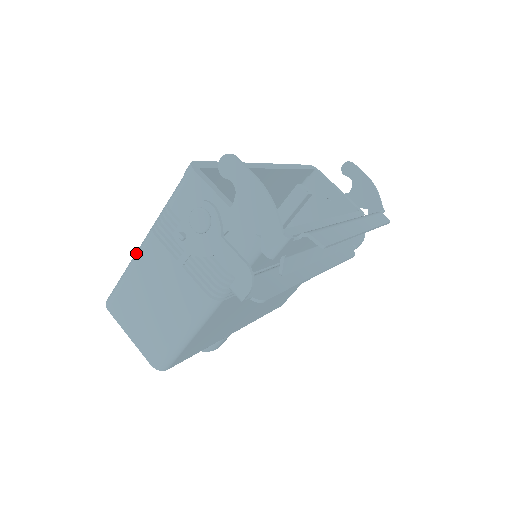
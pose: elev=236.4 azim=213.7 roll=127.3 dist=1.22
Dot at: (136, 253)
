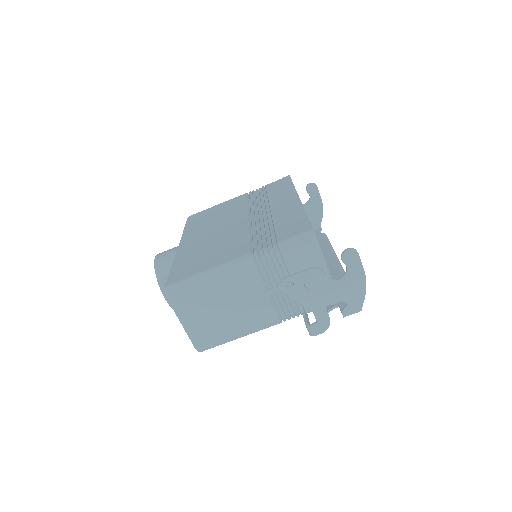
Dot at: (225, 270)
